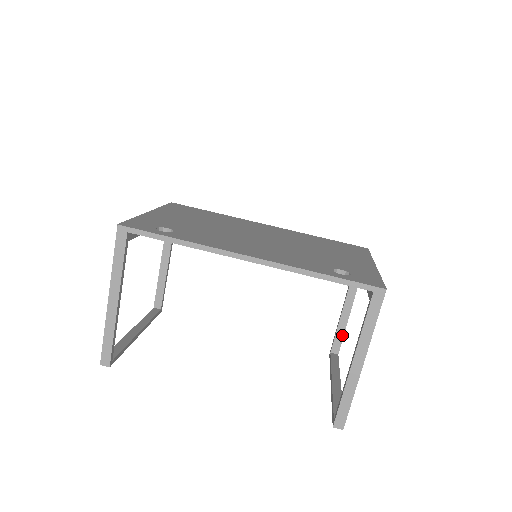
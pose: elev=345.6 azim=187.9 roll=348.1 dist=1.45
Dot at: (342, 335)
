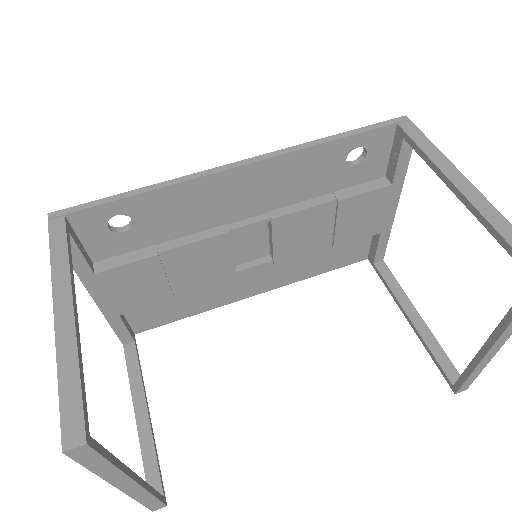
Dot at: (442, 352)
